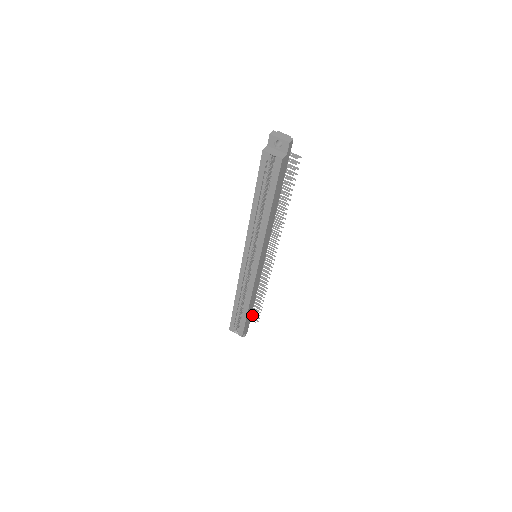
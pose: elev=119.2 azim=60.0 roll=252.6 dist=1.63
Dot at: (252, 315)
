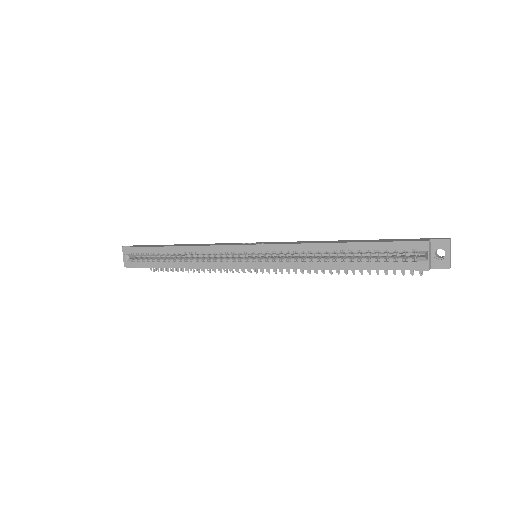
Dot at: occluded
